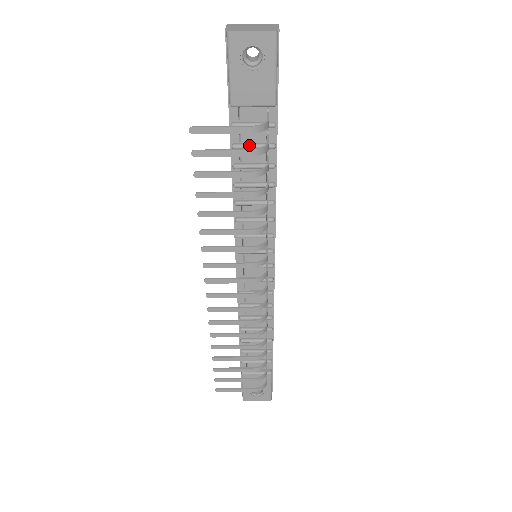
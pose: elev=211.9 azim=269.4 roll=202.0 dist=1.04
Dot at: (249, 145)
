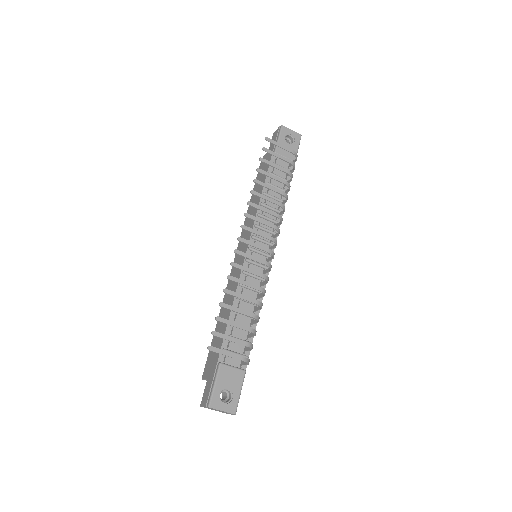
Dot at: (278, 175)
